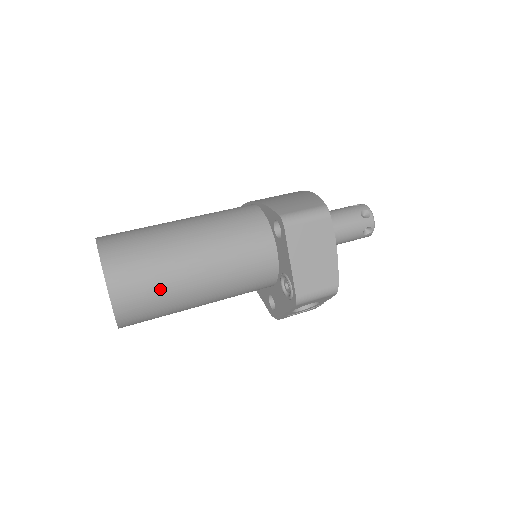
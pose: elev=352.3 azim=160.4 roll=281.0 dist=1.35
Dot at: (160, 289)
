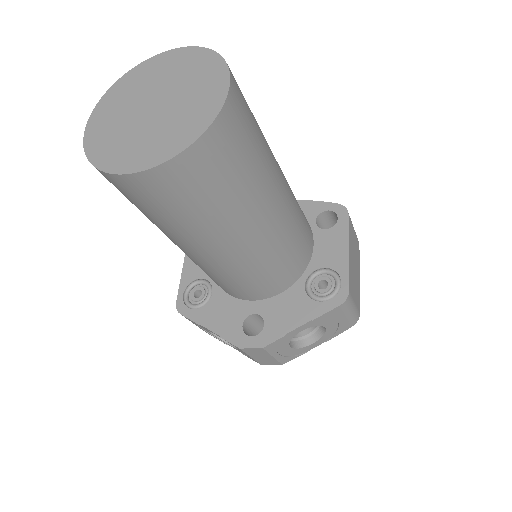
Dot at: (258, 157)
